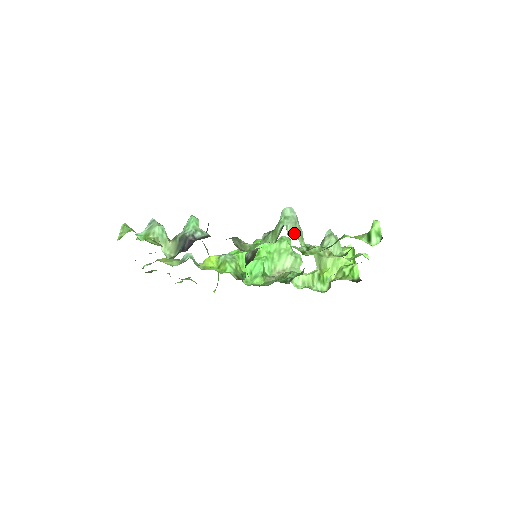
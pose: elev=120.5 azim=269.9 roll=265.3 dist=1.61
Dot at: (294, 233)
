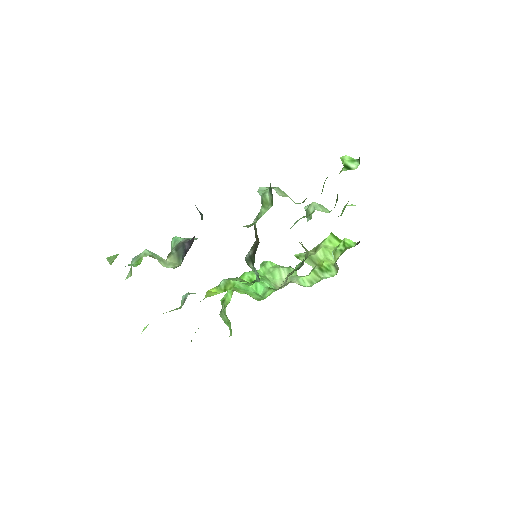
Dot at: (282, 195)
